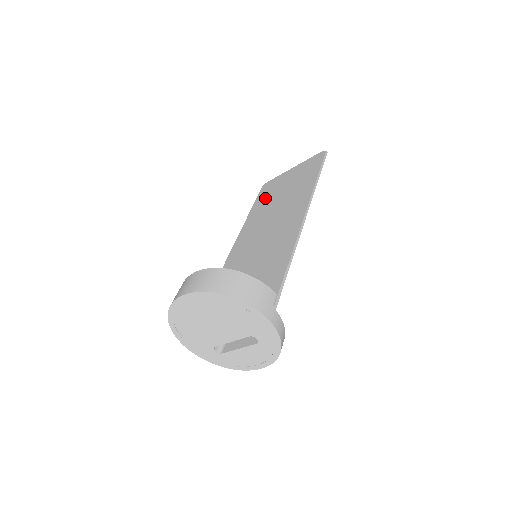
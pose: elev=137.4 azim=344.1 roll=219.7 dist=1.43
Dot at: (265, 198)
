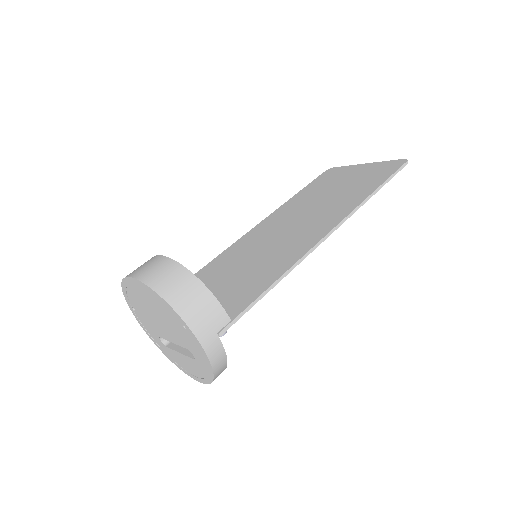
Dot at: (317, 187)
